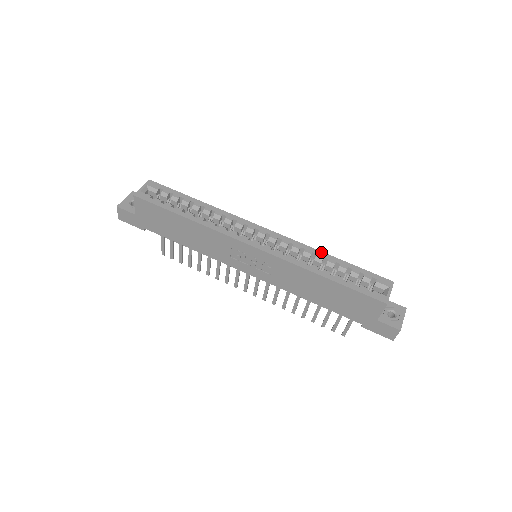
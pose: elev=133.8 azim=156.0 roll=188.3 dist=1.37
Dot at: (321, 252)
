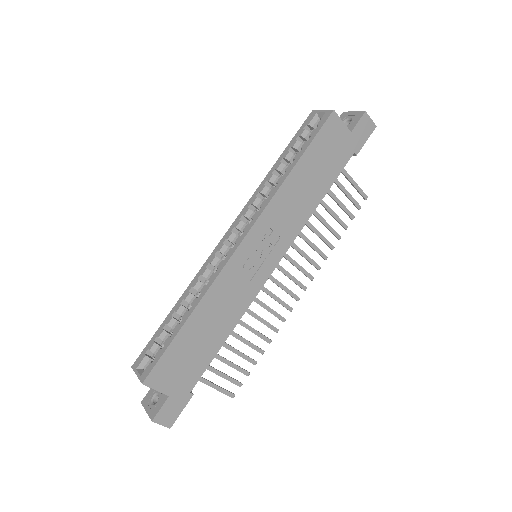
Dot at: (266, 177)
